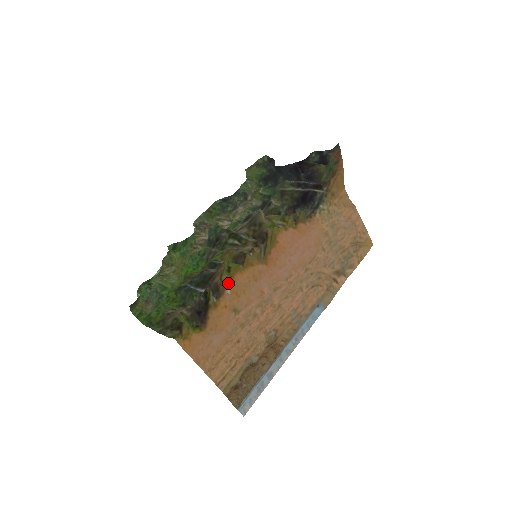
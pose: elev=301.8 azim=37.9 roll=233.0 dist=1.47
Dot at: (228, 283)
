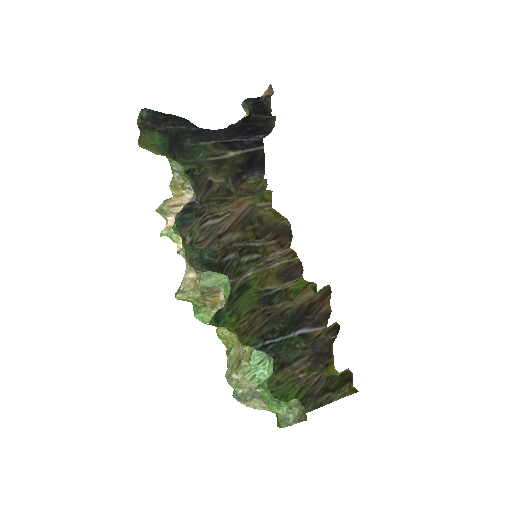
Dot at: occluded
